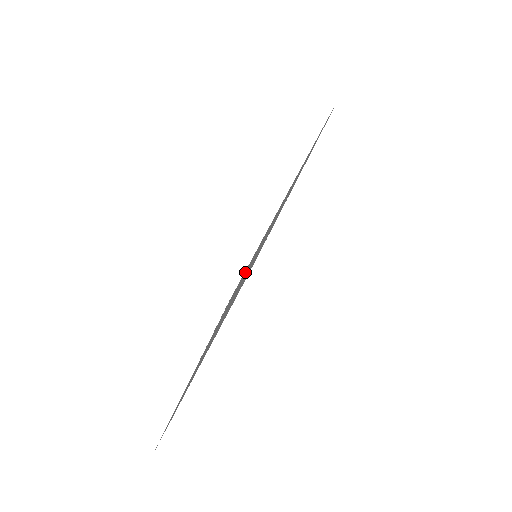
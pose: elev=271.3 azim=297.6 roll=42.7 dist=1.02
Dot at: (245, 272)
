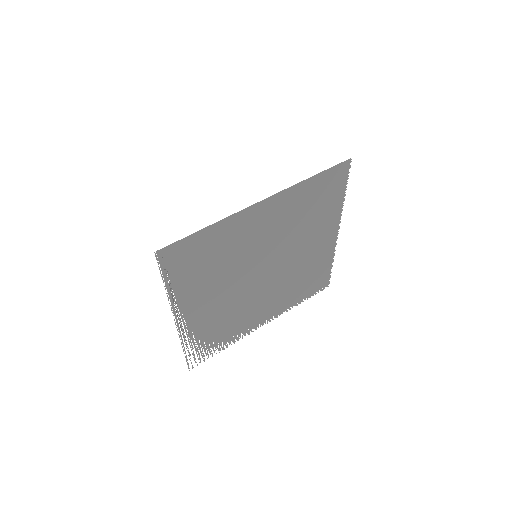
Dot at: (176, 244)
